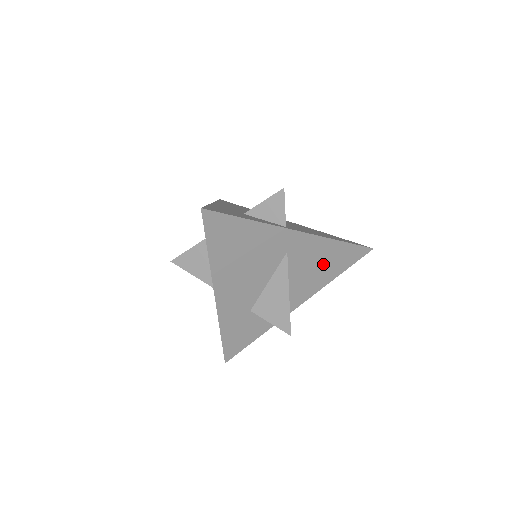
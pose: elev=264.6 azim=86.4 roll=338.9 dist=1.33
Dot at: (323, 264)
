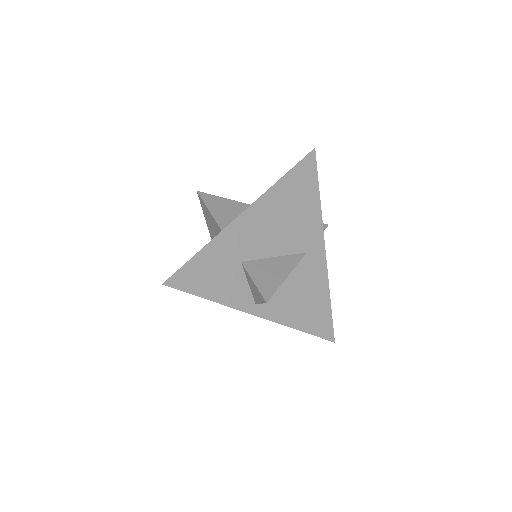
Dot at: (307, 302)
